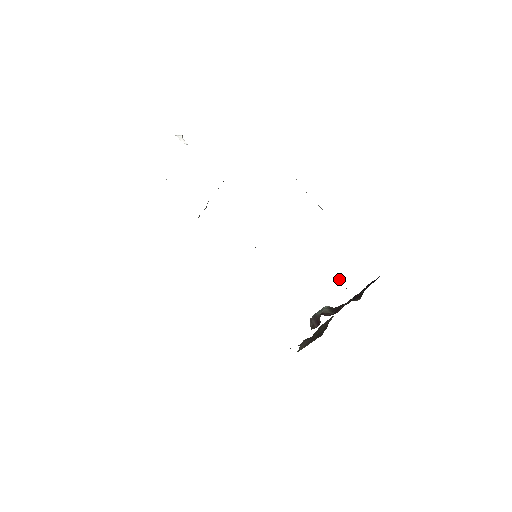
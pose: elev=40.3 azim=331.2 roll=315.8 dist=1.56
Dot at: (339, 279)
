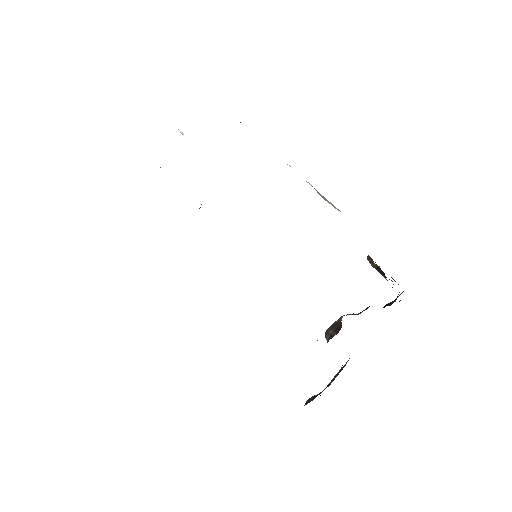
Dot at: (368, 259)
